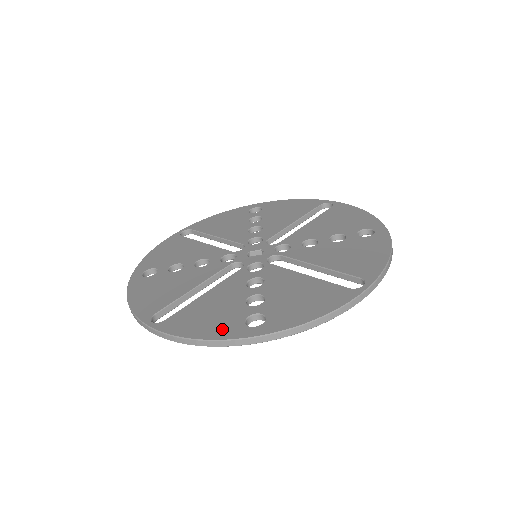
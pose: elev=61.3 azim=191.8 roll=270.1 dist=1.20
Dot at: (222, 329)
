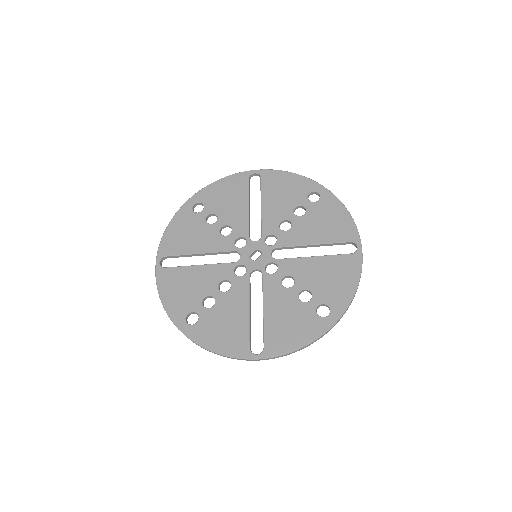
Dot at: (311, 330)
